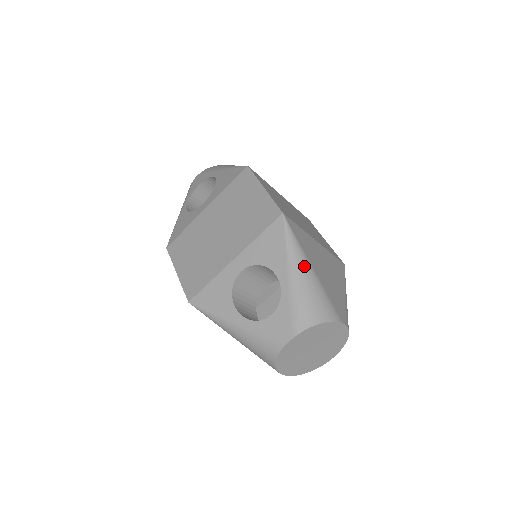
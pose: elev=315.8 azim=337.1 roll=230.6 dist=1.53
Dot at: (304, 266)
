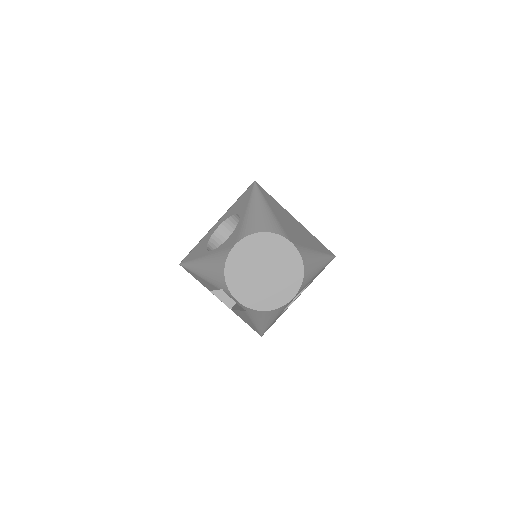
Dot at: (261, 204)
